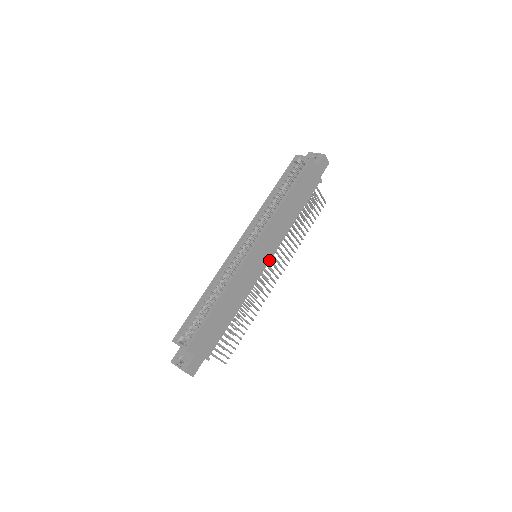
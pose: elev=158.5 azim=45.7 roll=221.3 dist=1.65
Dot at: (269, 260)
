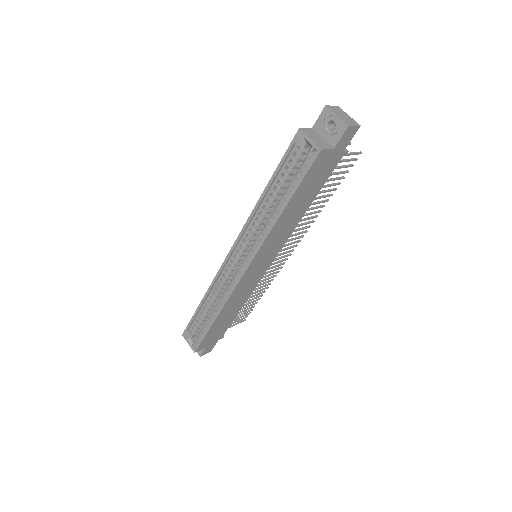
Dot at: (273, 260)
